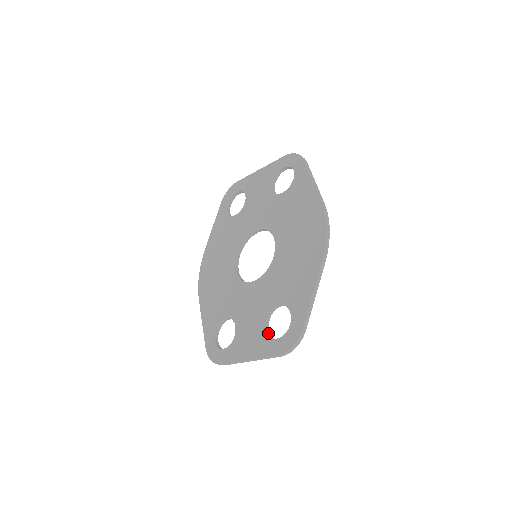
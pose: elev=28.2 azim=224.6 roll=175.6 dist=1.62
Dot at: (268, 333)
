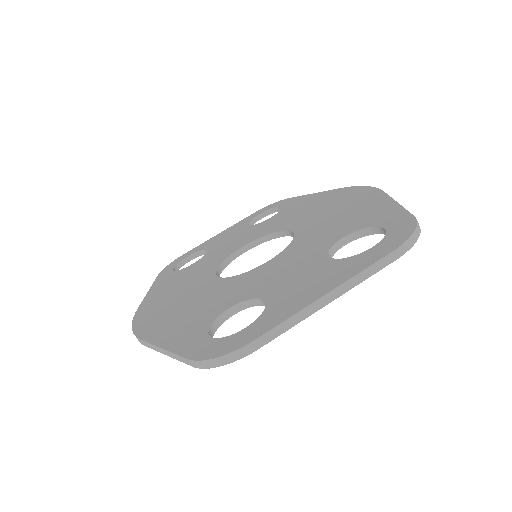
Dot at: (344, 261)
